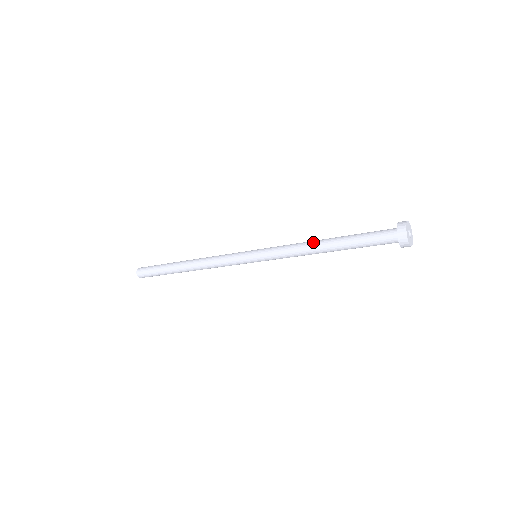
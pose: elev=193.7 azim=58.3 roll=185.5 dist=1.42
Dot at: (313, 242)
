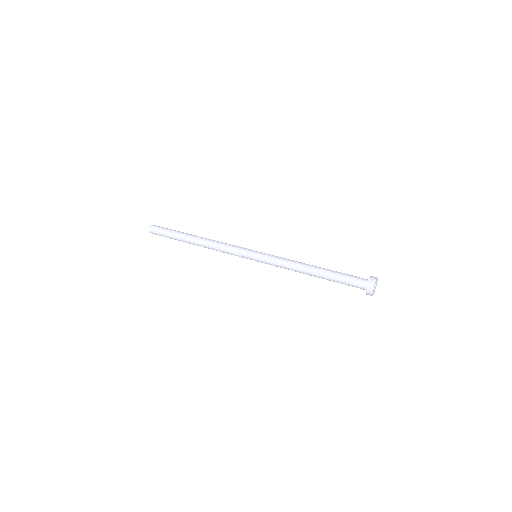
Dot at: (303, 271)
